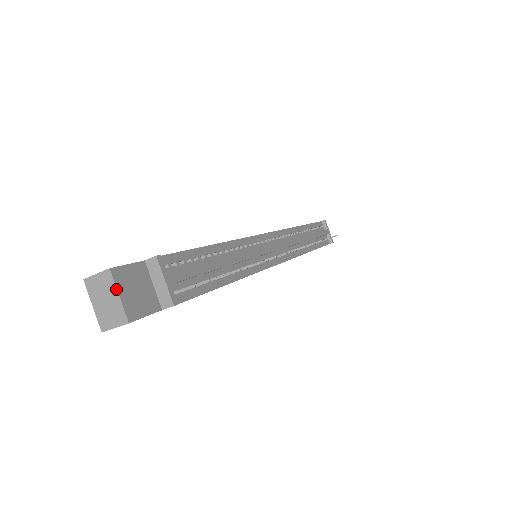
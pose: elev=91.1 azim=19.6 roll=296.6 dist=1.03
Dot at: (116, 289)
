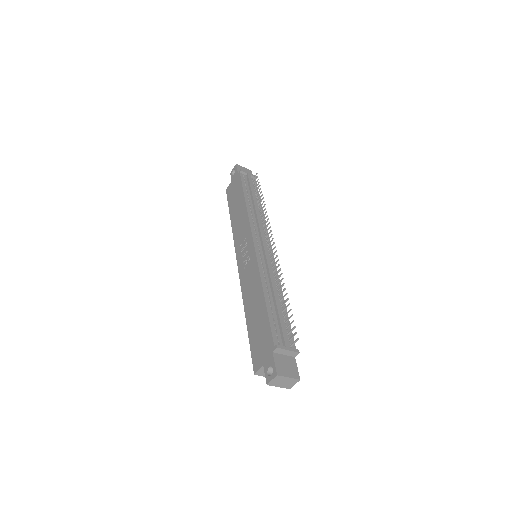
Dot at: (286, 377)
